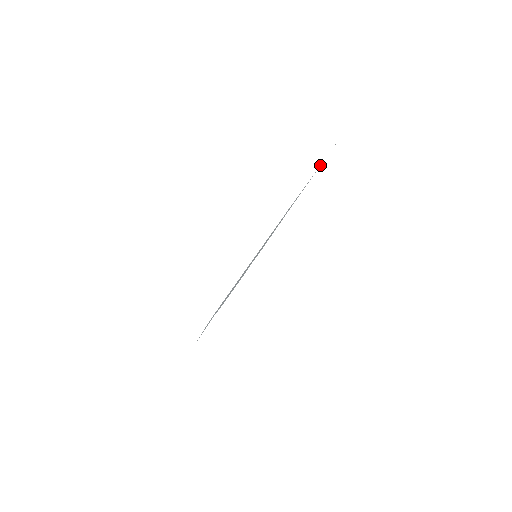
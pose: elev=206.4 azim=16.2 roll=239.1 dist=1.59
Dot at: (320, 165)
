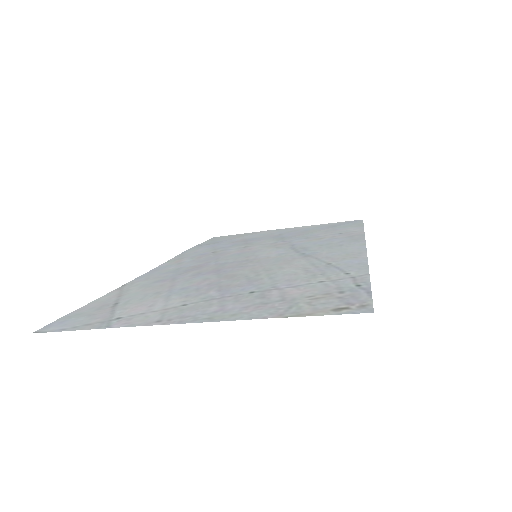
Dot at: (332, 295)
